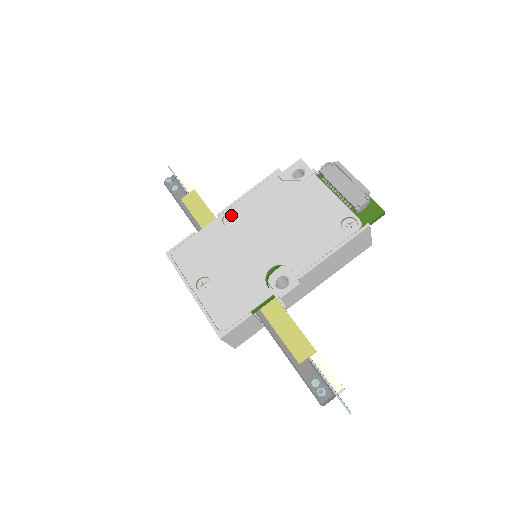
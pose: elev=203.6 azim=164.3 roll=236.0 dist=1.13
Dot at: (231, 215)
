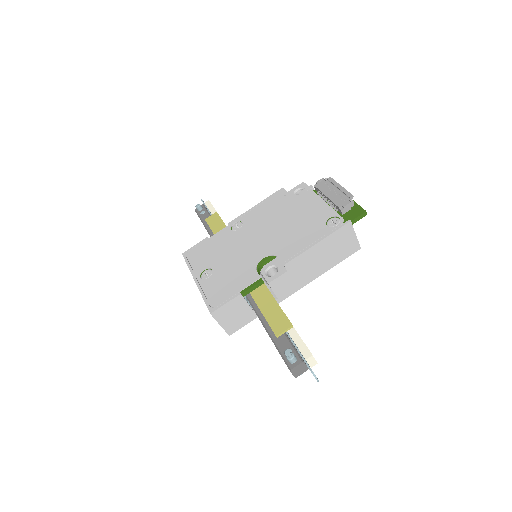
Dot at: (239, 223)
